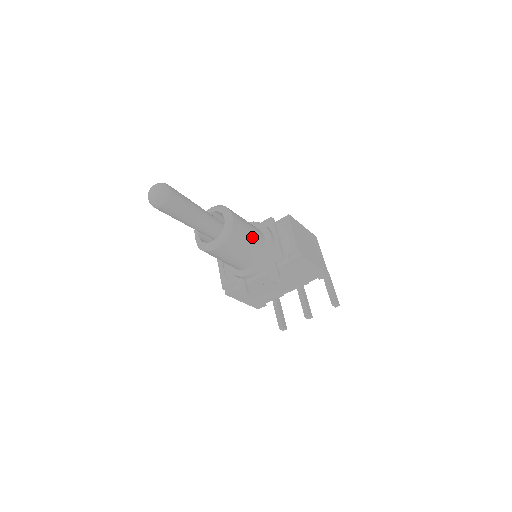
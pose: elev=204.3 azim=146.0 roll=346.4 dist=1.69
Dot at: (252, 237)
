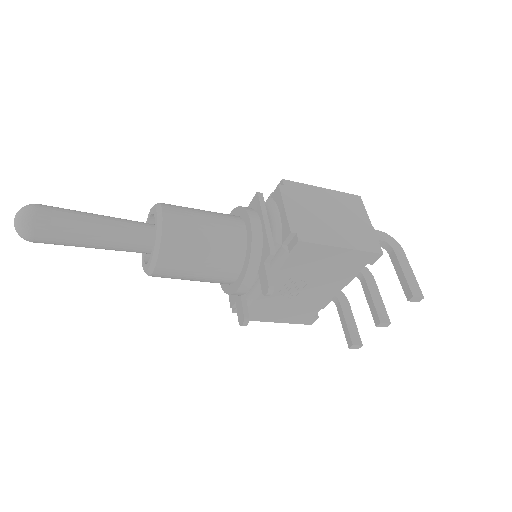
Dot at: (213, 235)
